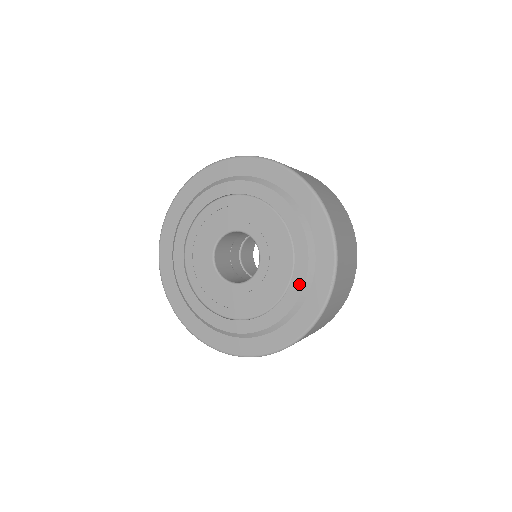
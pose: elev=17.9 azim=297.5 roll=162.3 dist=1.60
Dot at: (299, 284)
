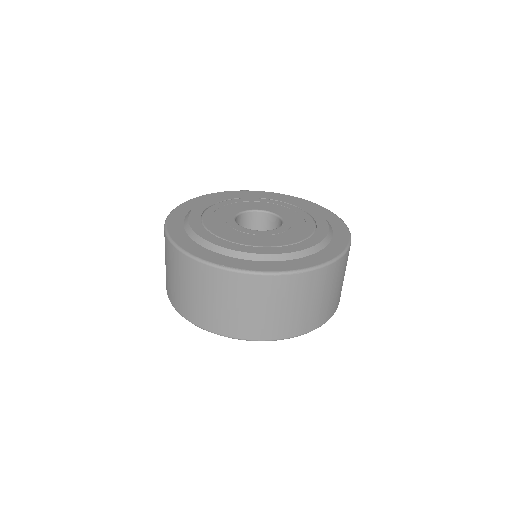
Dot at: (321, 236)
